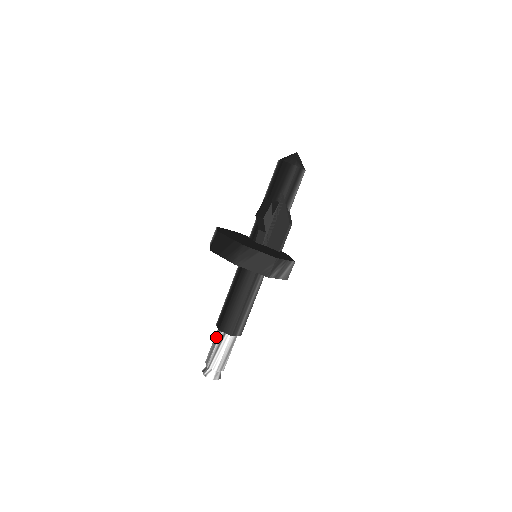
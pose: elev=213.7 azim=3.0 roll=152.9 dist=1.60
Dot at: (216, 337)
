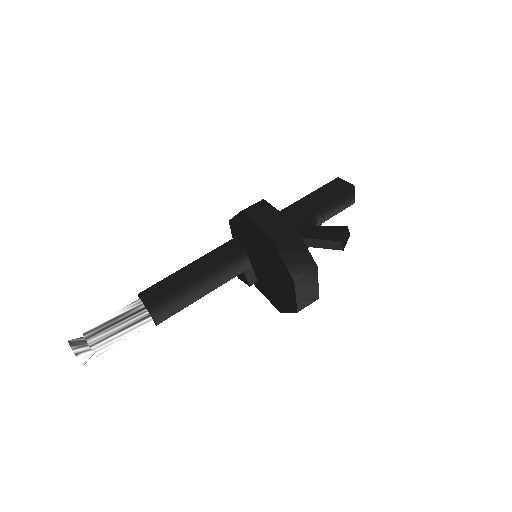
Dot at: (129, 311)
